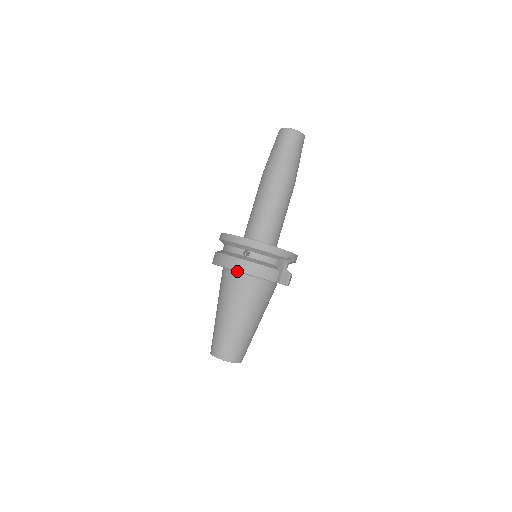
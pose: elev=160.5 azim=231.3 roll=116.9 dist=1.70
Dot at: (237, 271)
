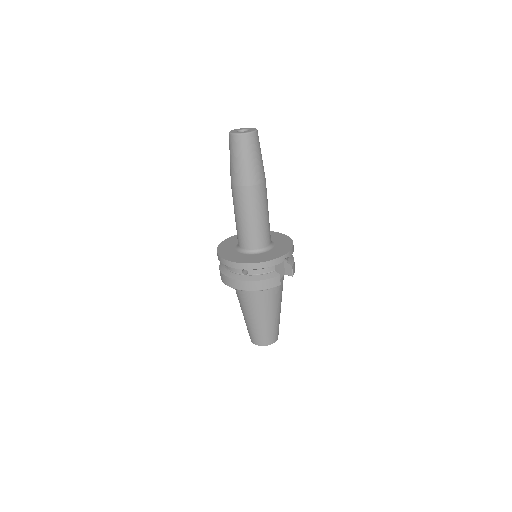
Dot at: occluded
